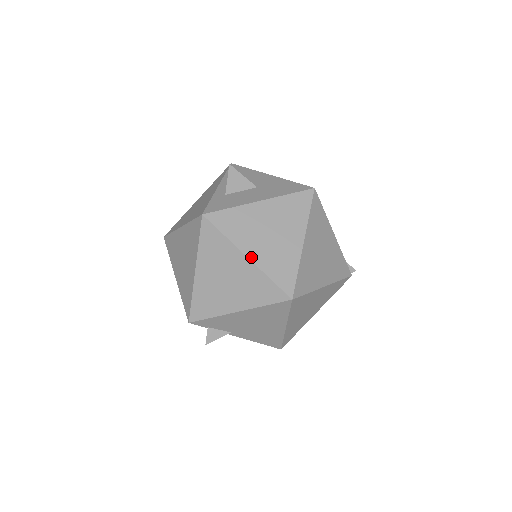
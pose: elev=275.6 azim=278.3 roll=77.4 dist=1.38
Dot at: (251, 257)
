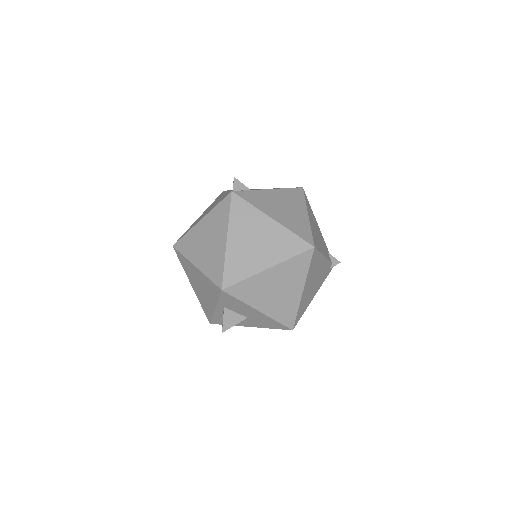
Dot at: occluded
